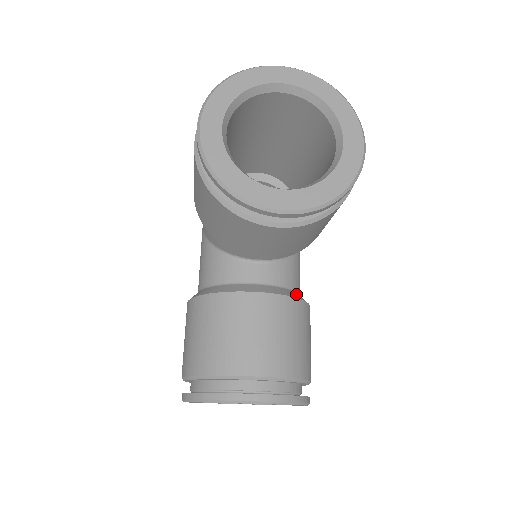
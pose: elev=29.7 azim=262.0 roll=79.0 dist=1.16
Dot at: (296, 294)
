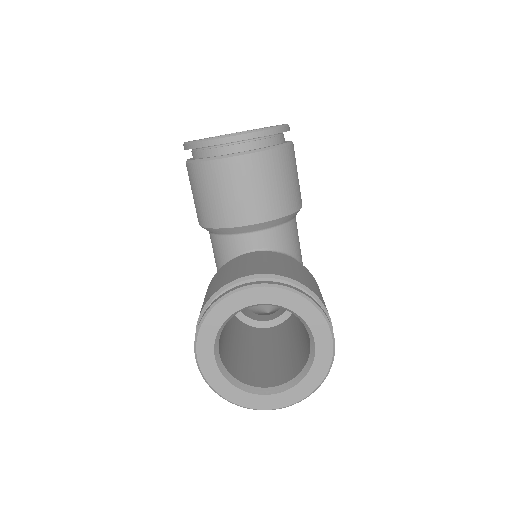
Dot at: occluded
